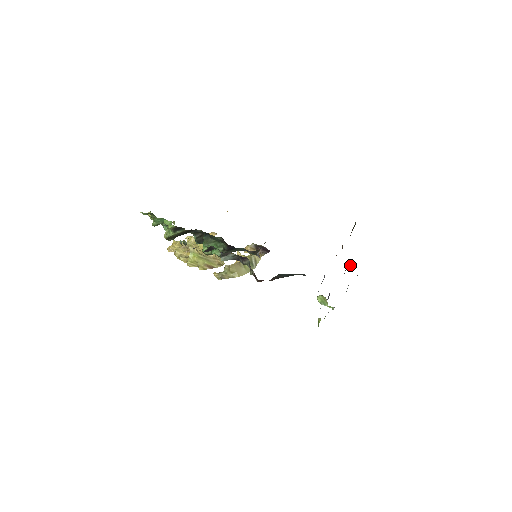
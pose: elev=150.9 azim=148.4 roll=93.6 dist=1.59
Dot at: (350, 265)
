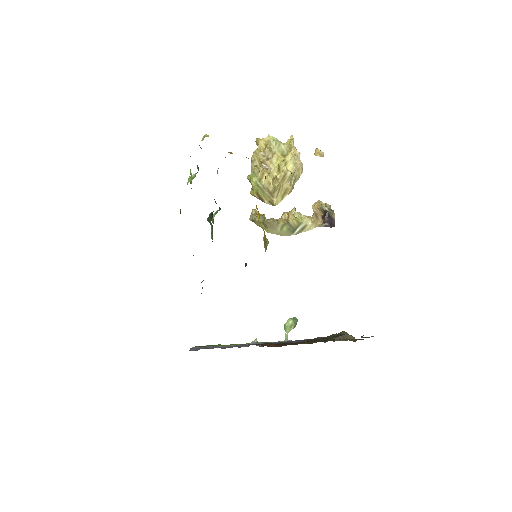
Dot at: occluded
